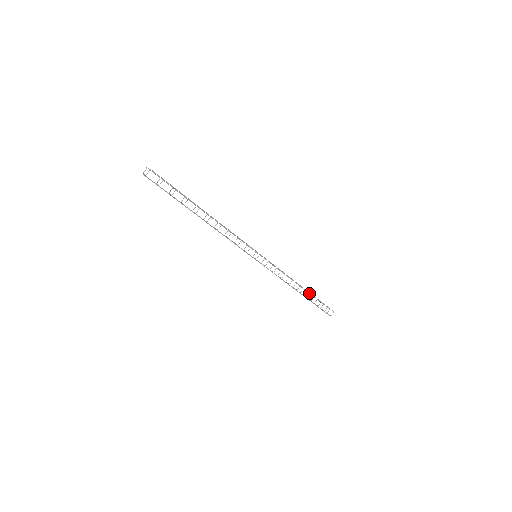
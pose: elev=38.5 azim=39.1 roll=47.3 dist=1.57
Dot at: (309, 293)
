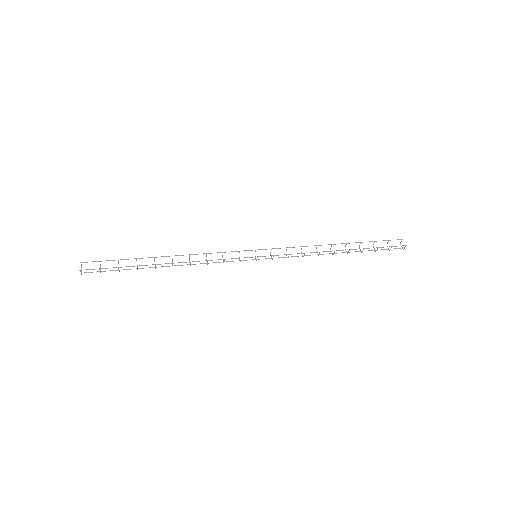
Dot at: (358, 242)
